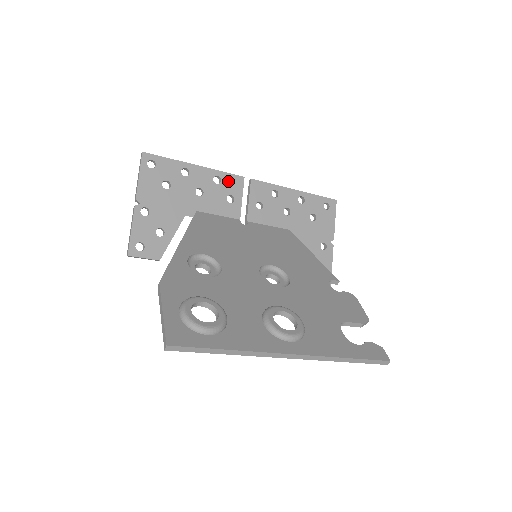
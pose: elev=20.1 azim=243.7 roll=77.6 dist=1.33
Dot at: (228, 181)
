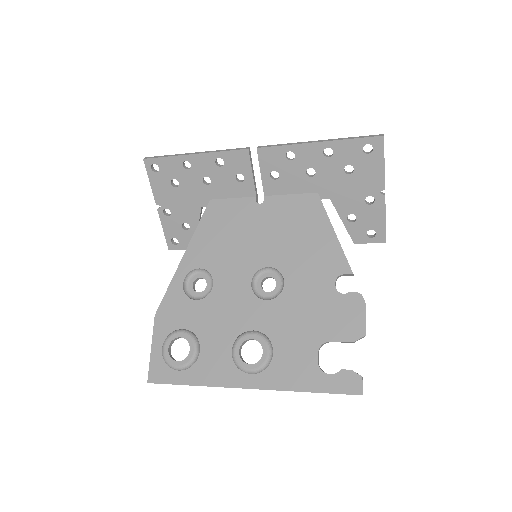
Dot at: (232, 159)
